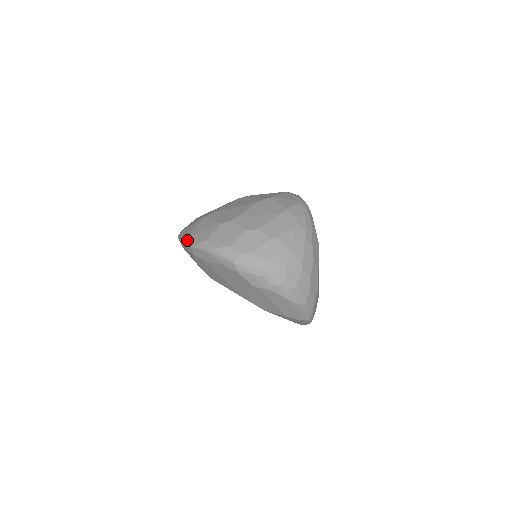
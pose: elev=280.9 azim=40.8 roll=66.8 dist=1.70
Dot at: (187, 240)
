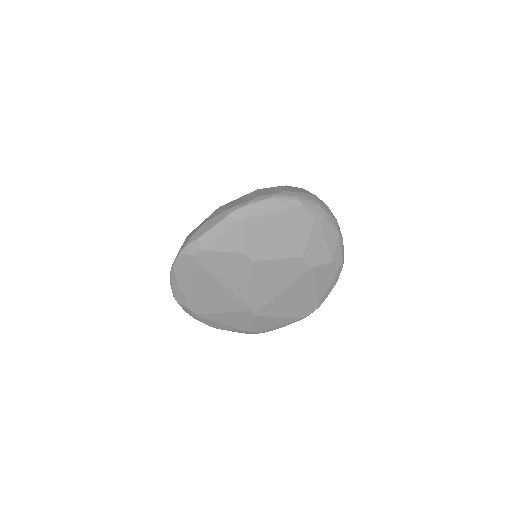
Dot at: (232, 210)
